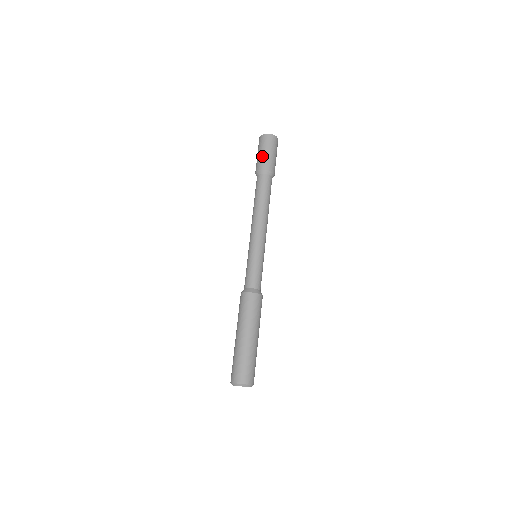
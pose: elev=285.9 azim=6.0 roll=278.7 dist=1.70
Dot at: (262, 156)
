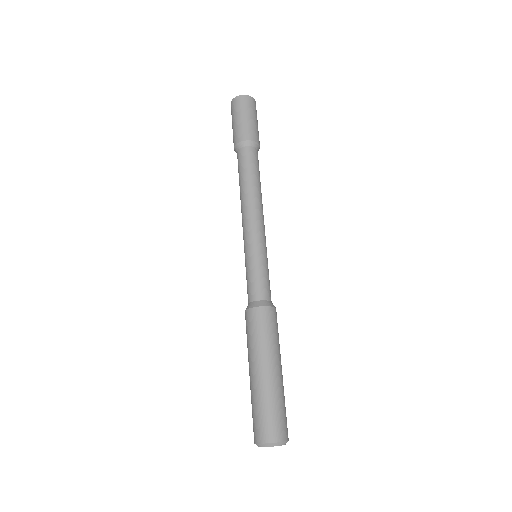
Dot at: (249, 123)
